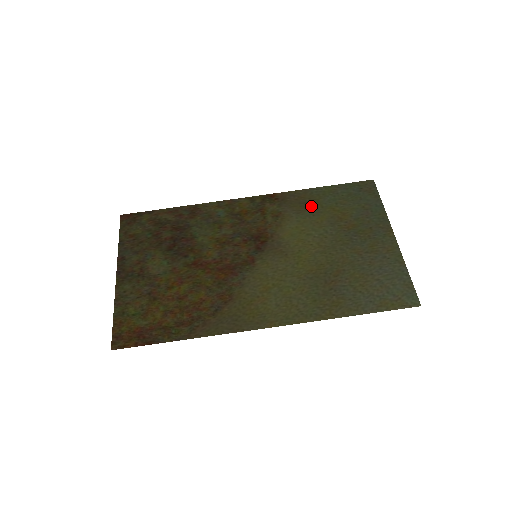
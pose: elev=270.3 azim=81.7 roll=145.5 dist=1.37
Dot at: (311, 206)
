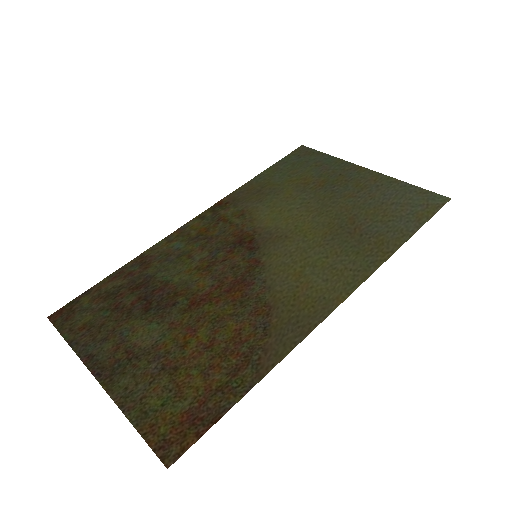
Dot at: (267, 190)
